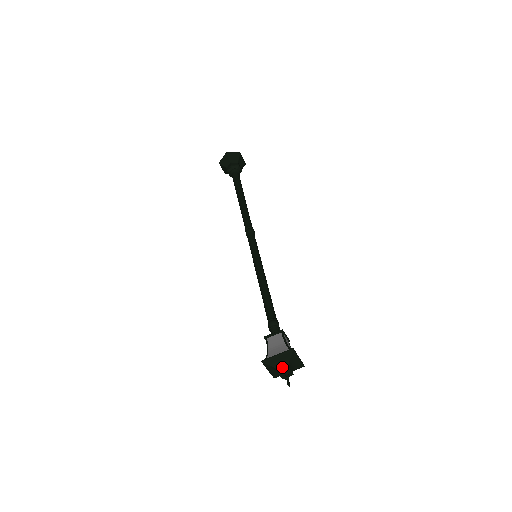
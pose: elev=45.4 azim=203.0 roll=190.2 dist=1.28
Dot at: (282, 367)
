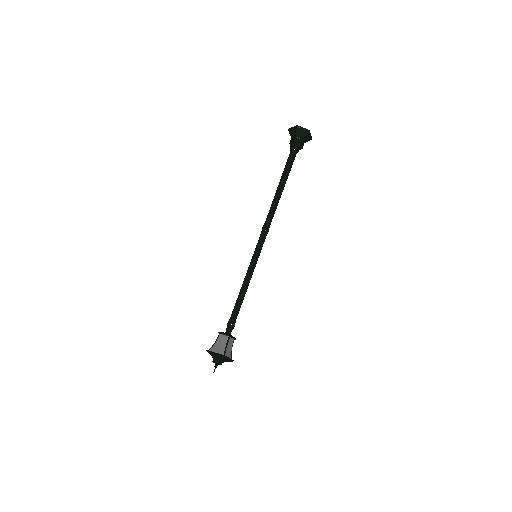
Dot at: (216, 359)
